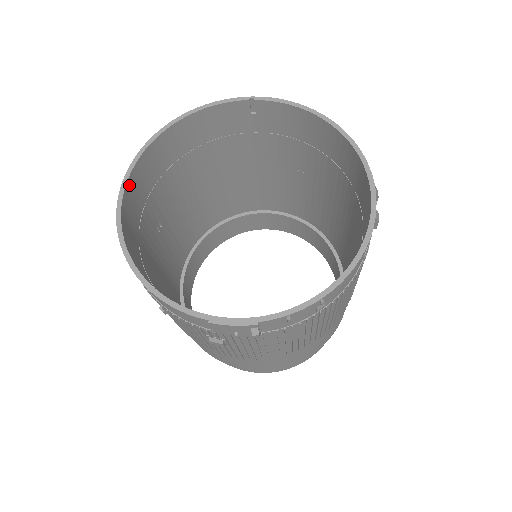
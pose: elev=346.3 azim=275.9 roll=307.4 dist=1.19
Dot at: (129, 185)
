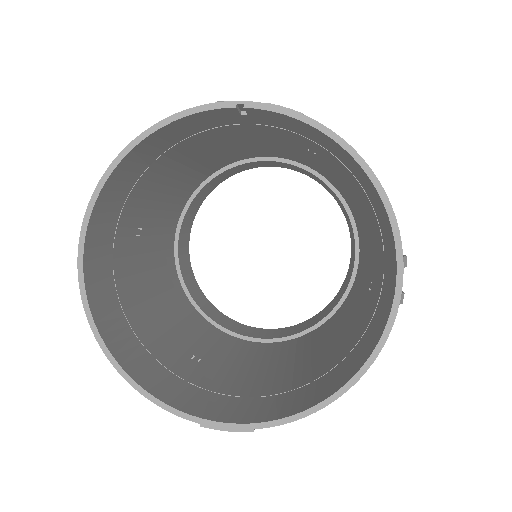
Dot at: (88, 240)
